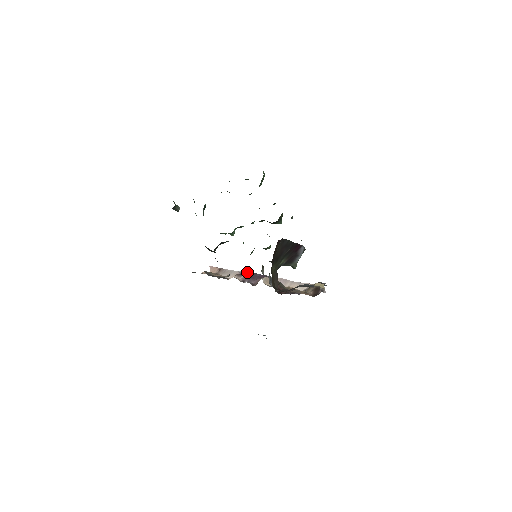
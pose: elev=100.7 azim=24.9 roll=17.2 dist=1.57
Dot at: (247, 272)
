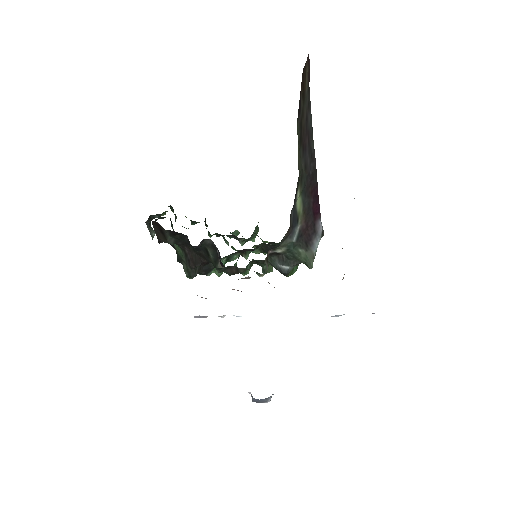
Dot at: occluded
